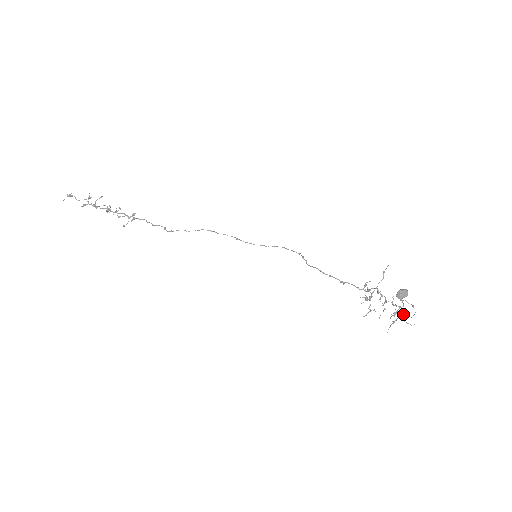
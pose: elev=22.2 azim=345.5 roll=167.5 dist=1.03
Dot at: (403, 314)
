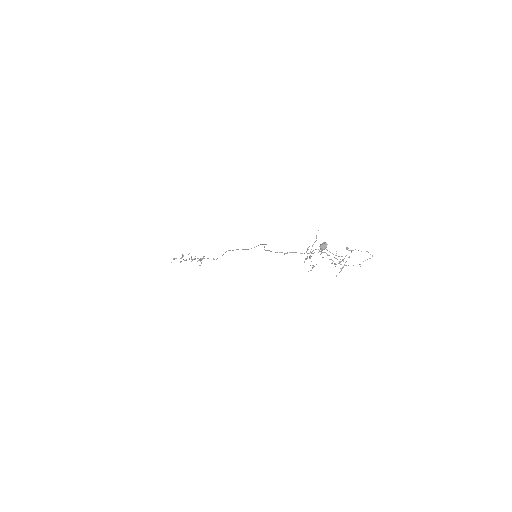
Dot at: occluded
